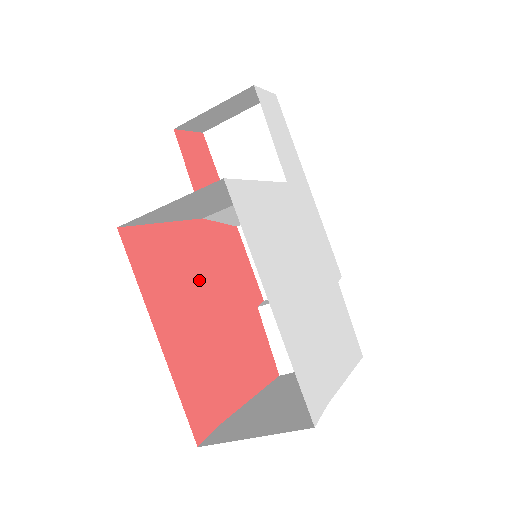
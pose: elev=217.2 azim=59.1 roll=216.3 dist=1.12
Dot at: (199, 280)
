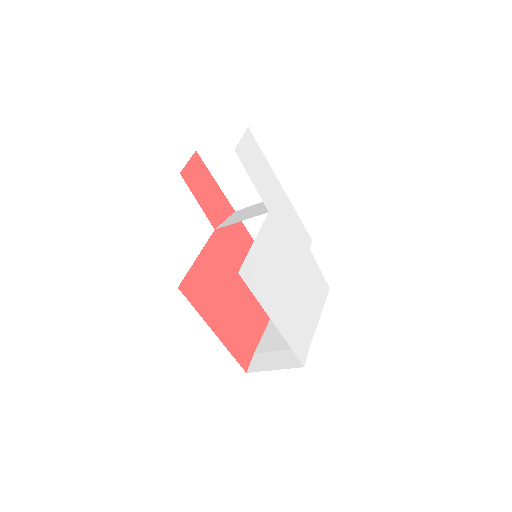
Dot at: (224, 278)
